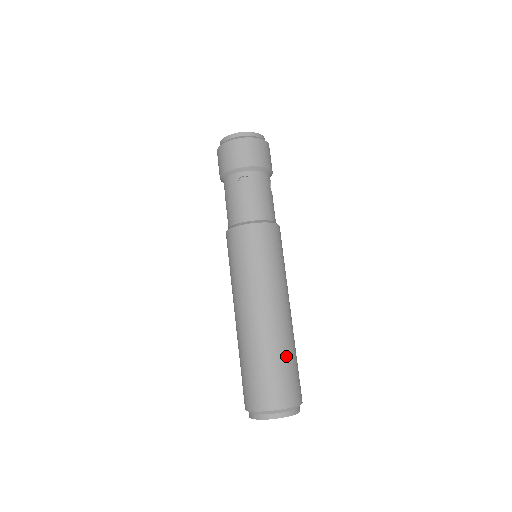
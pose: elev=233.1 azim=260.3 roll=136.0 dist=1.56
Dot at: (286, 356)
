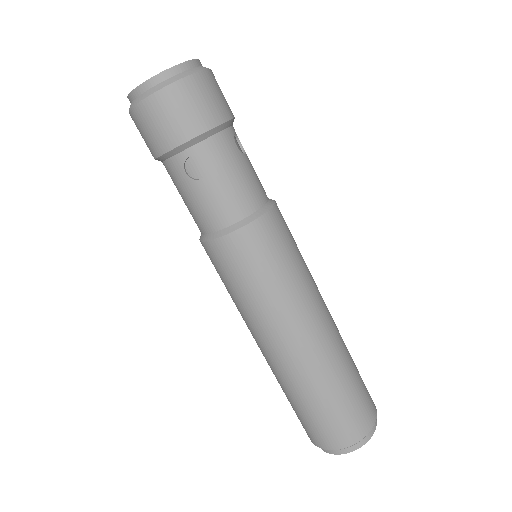
Dot at: (342, 384)
